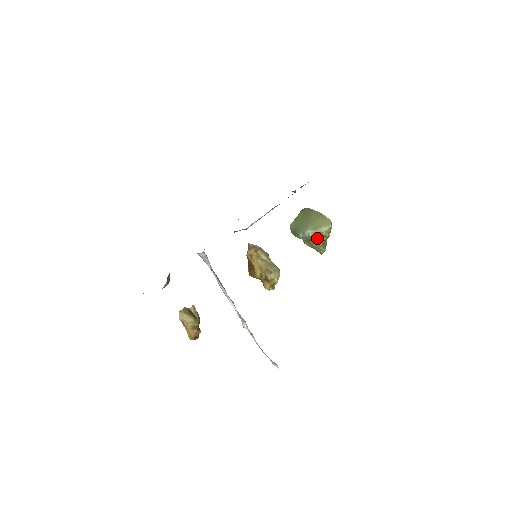
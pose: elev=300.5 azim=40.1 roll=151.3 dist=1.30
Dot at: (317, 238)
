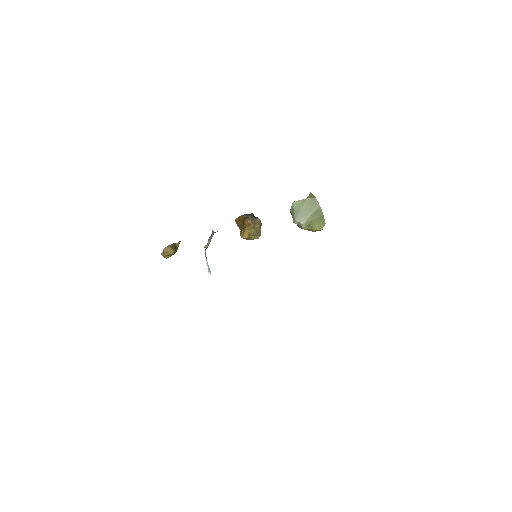
Dot at: occluded
